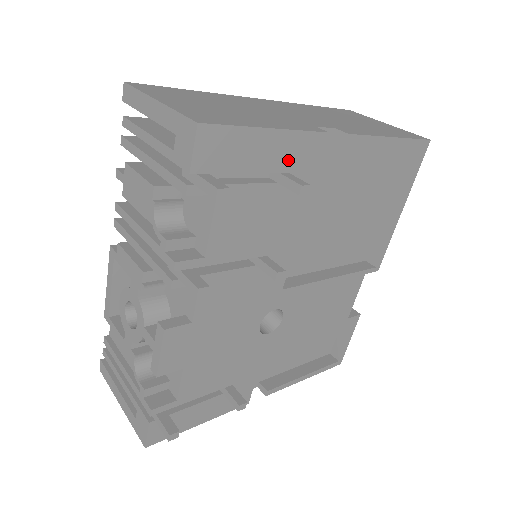
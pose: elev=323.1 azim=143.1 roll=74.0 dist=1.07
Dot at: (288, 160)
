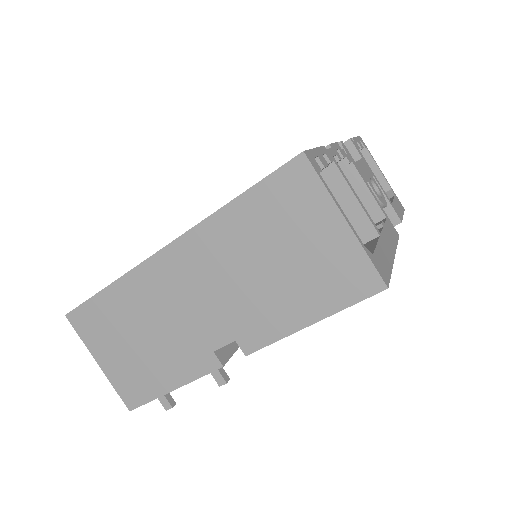
Dot at: occluded
